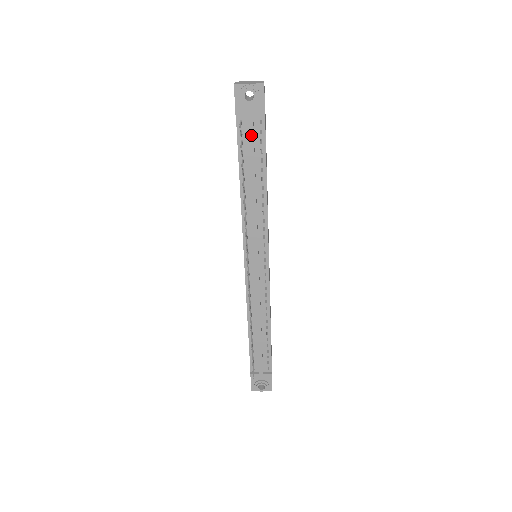
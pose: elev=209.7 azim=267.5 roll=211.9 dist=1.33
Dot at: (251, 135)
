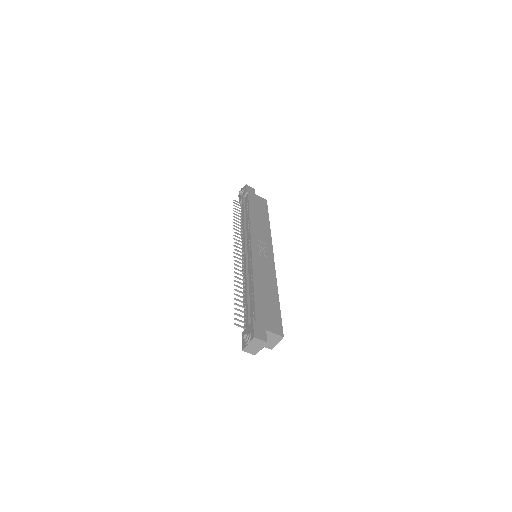
Dot at: (243, 203)
